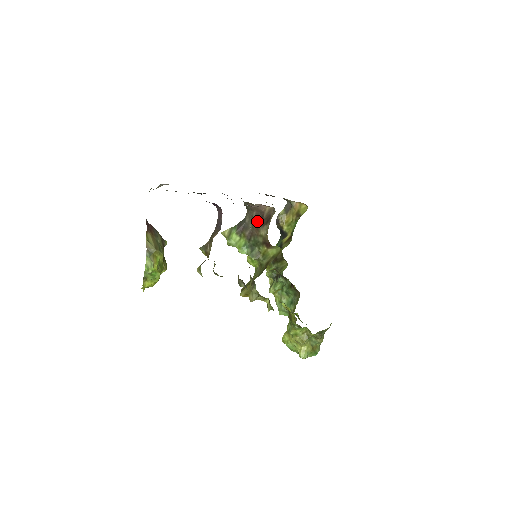
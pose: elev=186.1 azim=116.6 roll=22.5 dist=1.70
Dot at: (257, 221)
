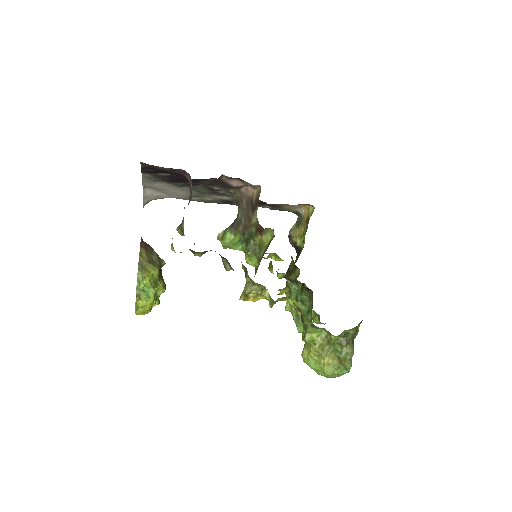
Dot at: (248, 210)
